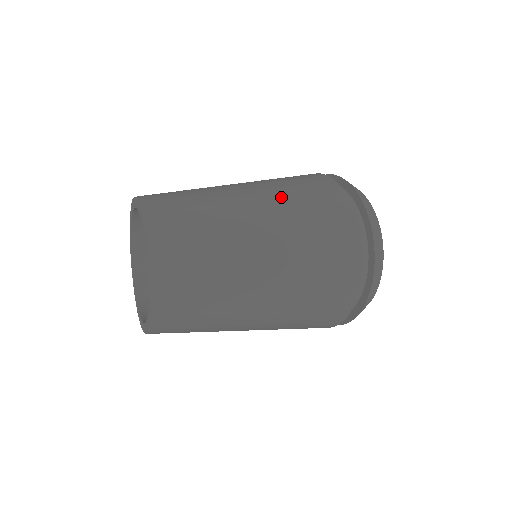
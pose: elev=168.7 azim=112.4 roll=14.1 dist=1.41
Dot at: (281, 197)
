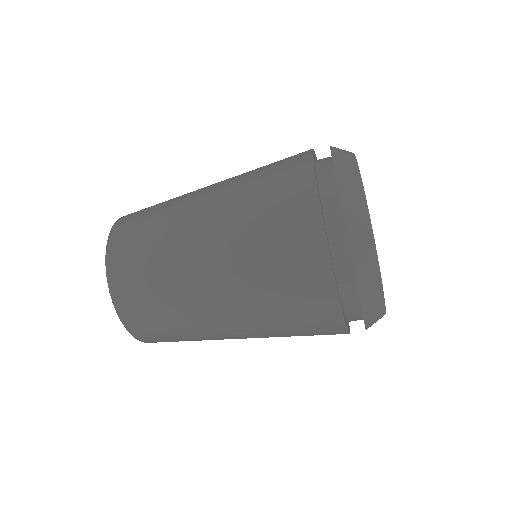
Dot at: occluded
